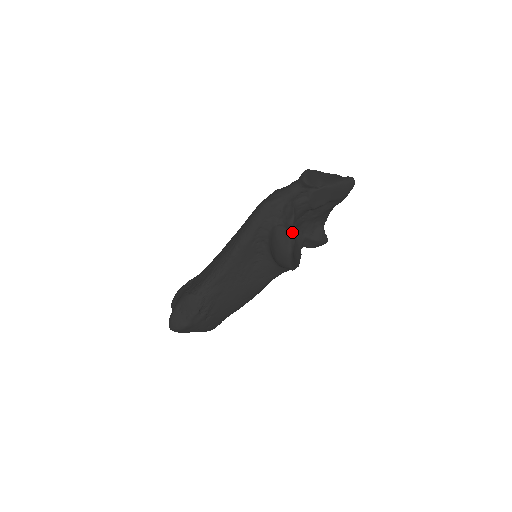
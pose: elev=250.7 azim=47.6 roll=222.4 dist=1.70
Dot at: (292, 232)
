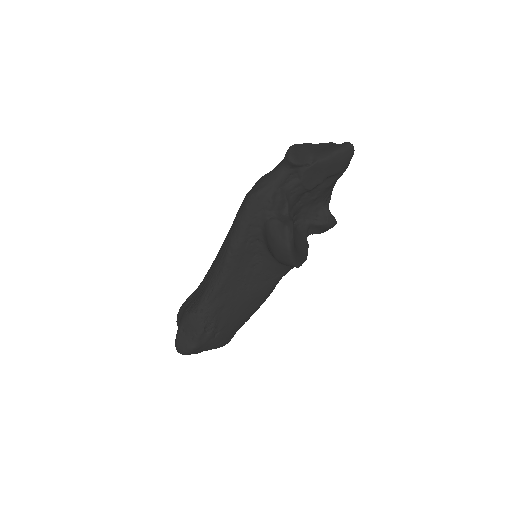
Dot at: (287, 224)
